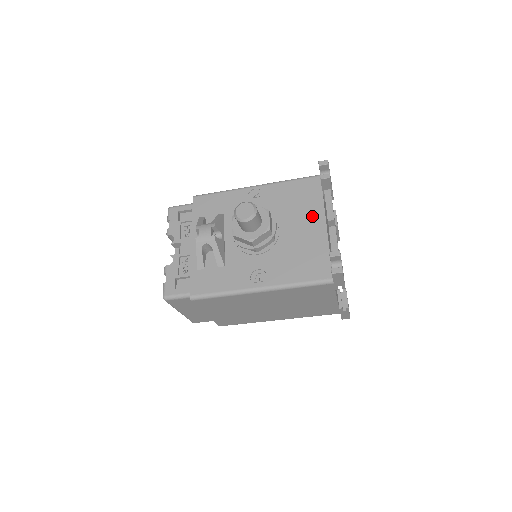
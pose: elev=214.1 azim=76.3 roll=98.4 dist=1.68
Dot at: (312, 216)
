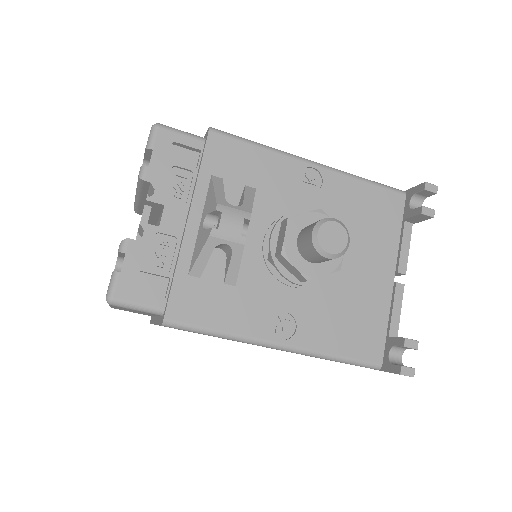
Dot at: (380, 255)
